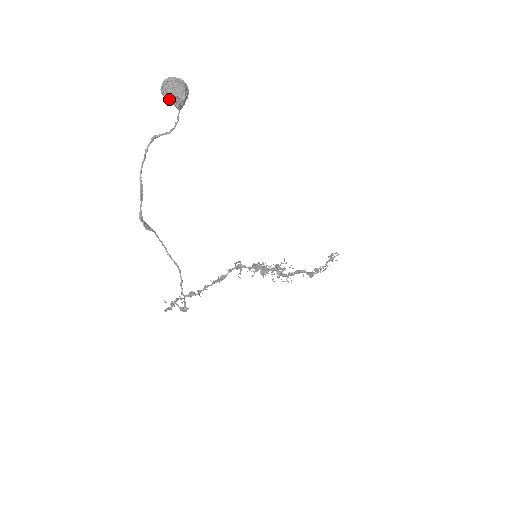
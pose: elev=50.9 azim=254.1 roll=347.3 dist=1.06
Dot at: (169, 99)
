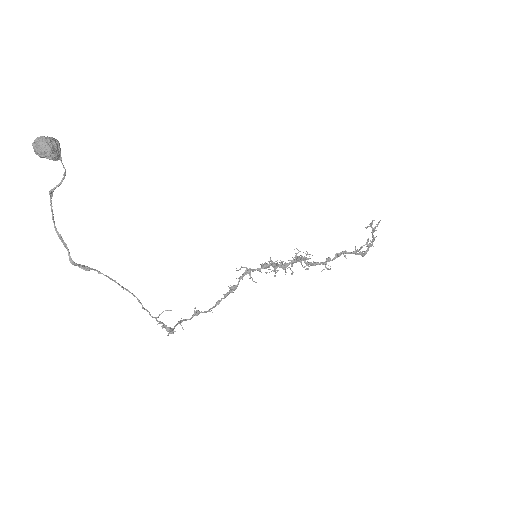
Dot at: (41, 157)
